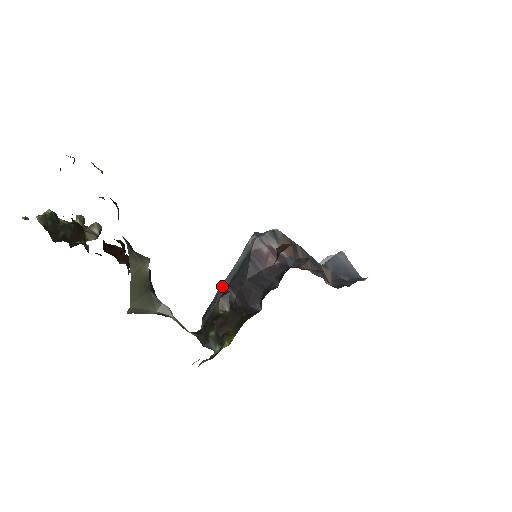
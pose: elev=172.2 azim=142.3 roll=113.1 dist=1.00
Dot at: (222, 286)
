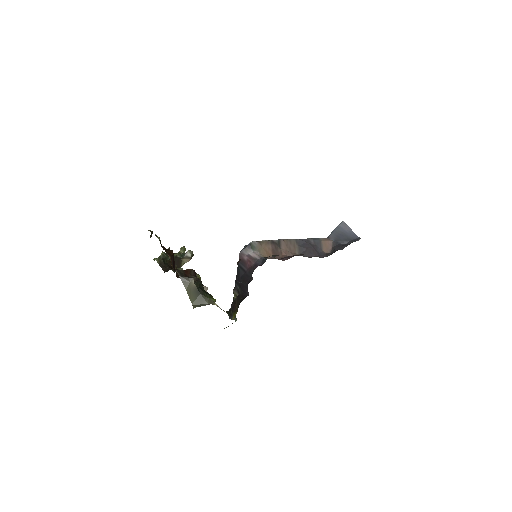
Dot at: occluded
